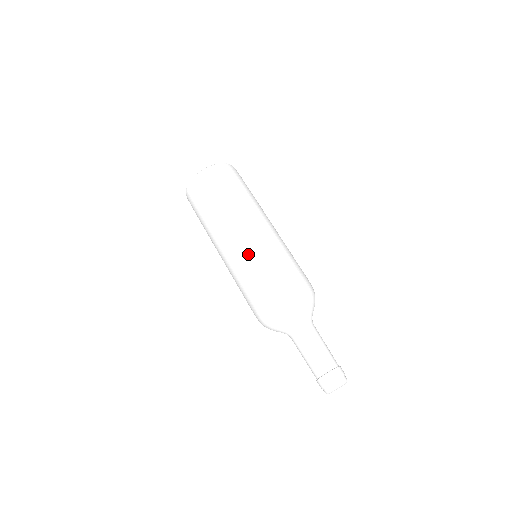
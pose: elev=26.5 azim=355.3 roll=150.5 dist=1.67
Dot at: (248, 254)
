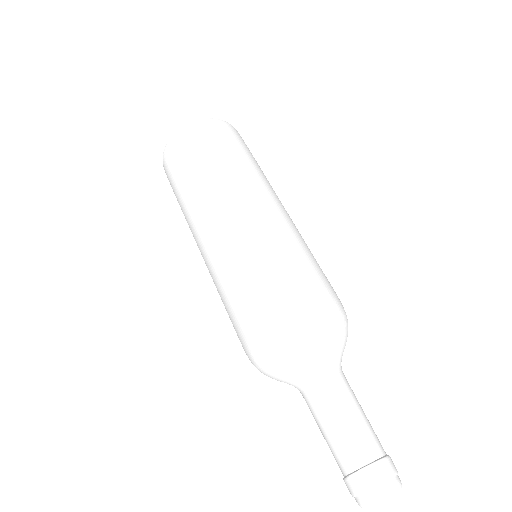
Dot at: (219, 263)
